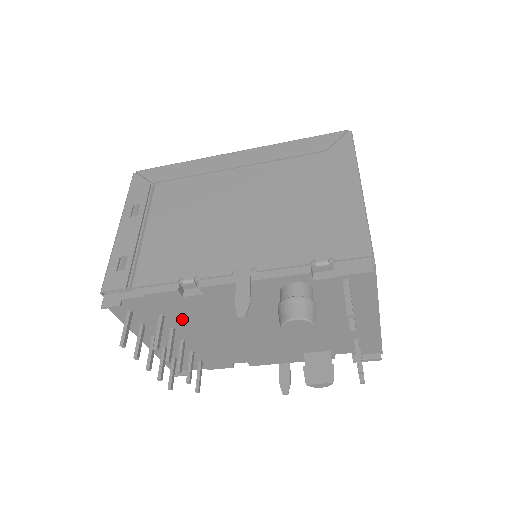
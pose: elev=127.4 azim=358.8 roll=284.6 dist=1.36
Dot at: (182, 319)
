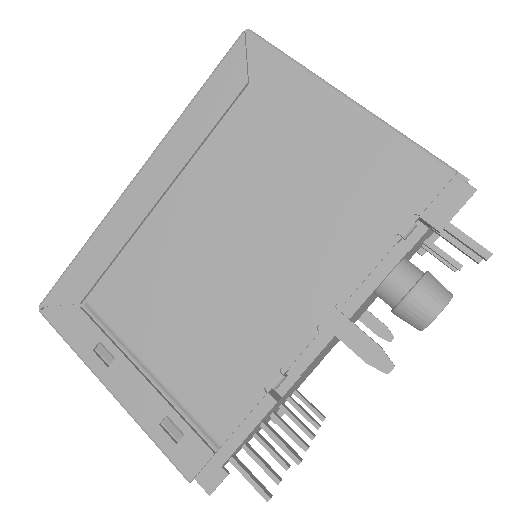
Dot at: (280, 402)
